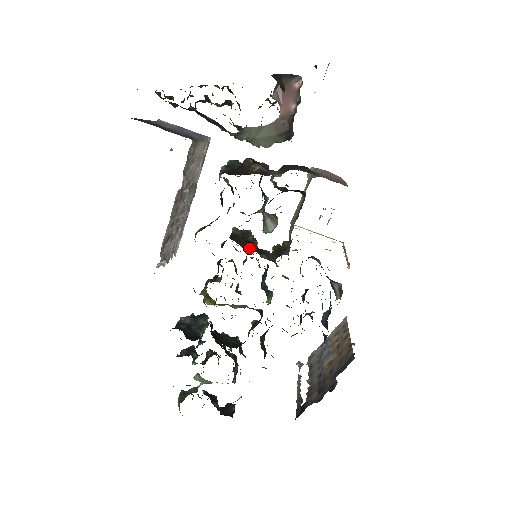
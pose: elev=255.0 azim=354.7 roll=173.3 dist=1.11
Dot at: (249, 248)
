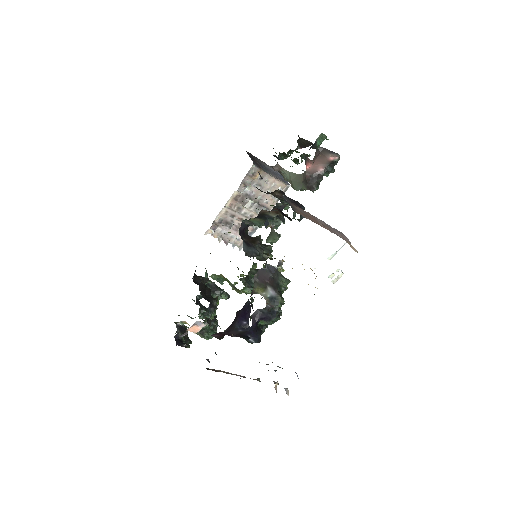
Dot at: (247, 241)
